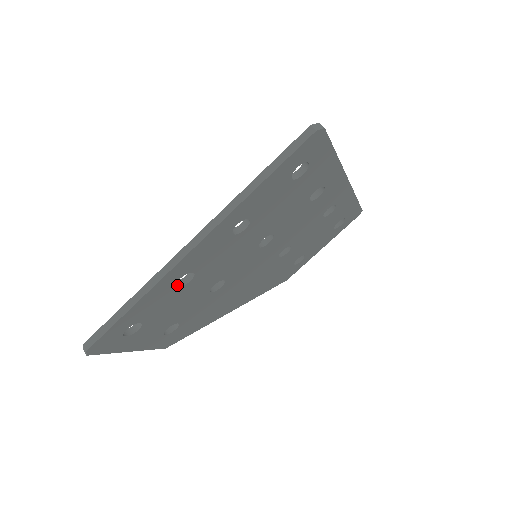
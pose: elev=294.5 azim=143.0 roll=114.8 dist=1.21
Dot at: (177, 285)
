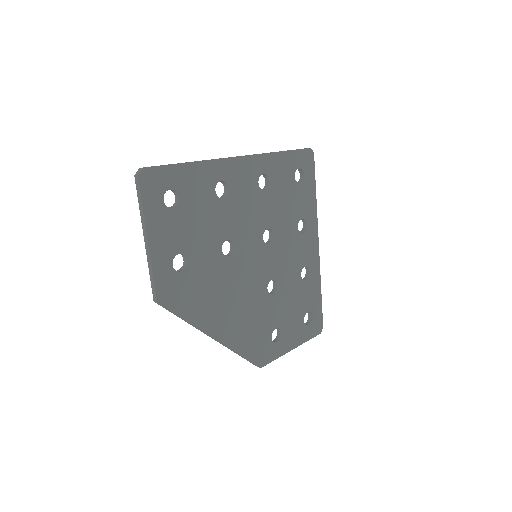
Dot at: (214, 191)
